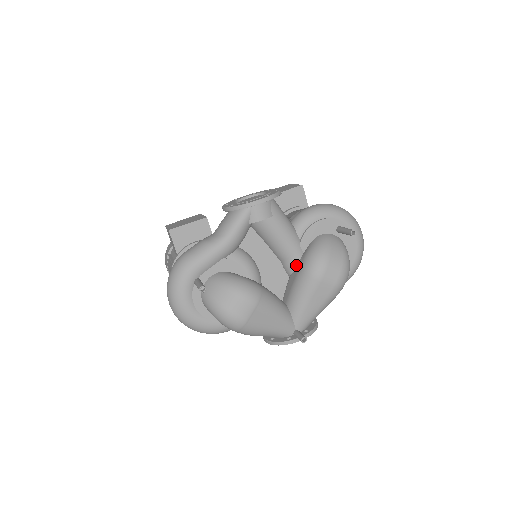
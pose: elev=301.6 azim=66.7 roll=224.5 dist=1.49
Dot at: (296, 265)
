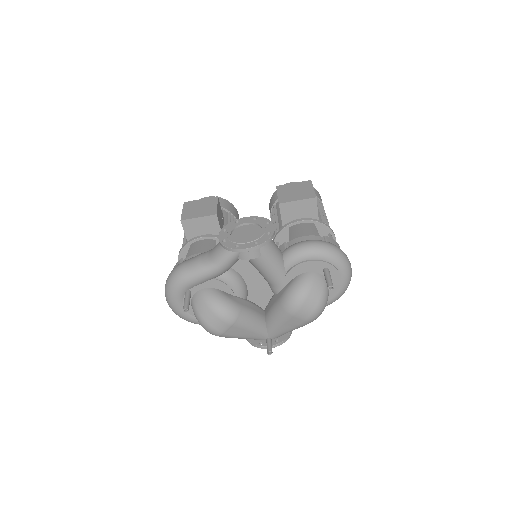
Dot at: (279, 291)
